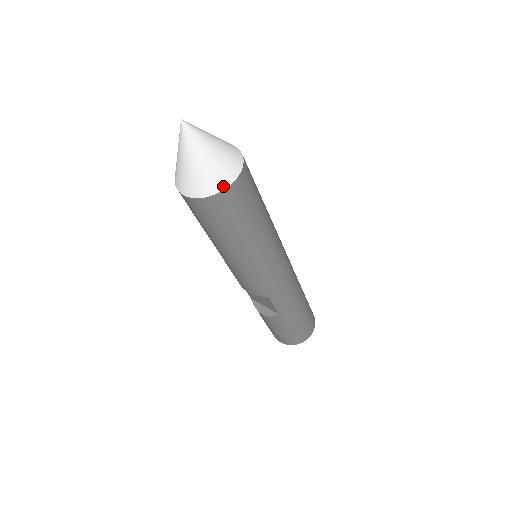
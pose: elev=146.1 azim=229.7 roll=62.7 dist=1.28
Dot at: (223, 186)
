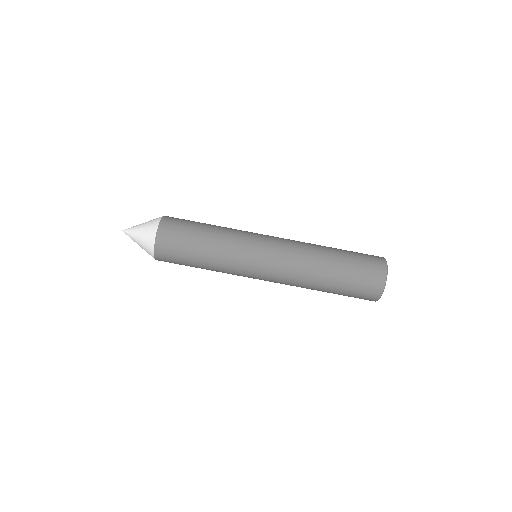
Dot at: (154, 258)
